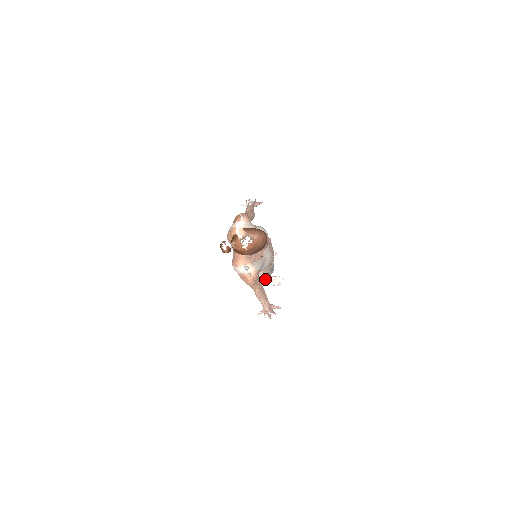
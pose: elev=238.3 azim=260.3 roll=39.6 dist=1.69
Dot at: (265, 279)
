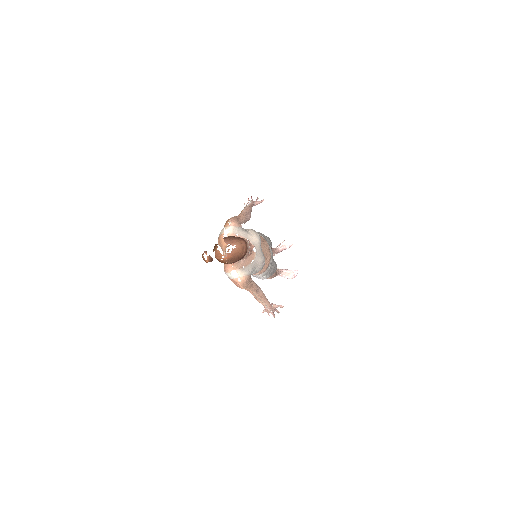
Dot at: (277, 273)
